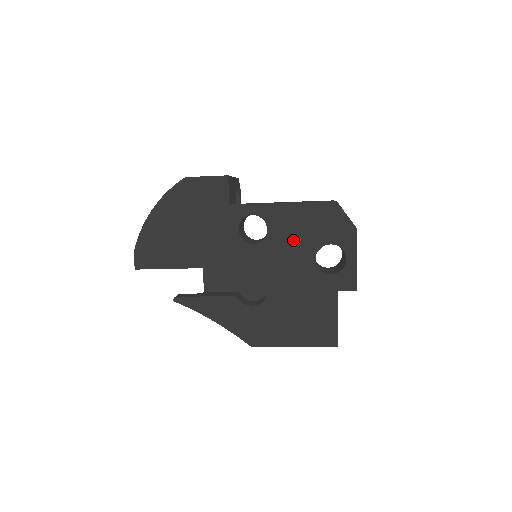
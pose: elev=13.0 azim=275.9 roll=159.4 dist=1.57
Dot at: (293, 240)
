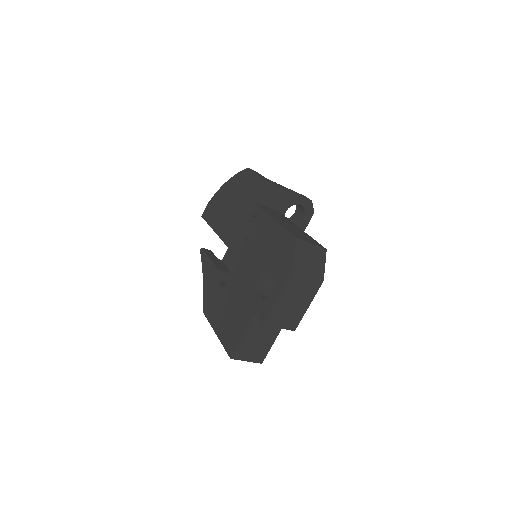
Dot at: (260, 251)
